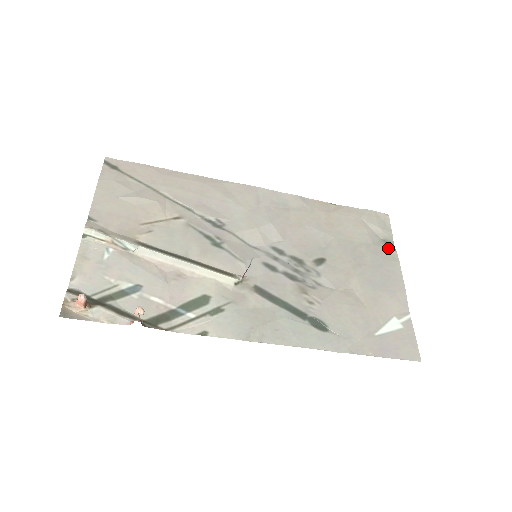
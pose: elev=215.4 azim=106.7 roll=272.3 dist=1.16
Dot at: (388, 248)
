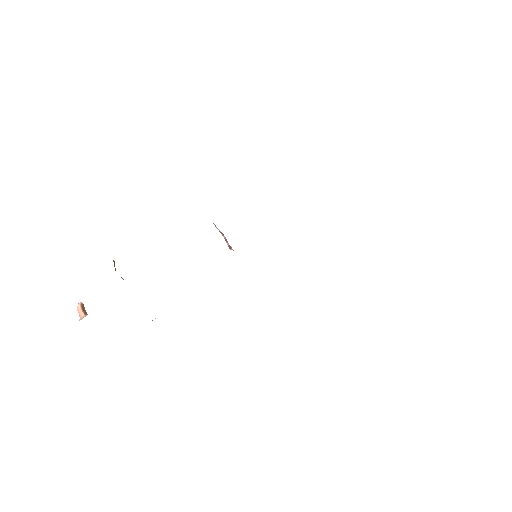
Dot at: occluded
